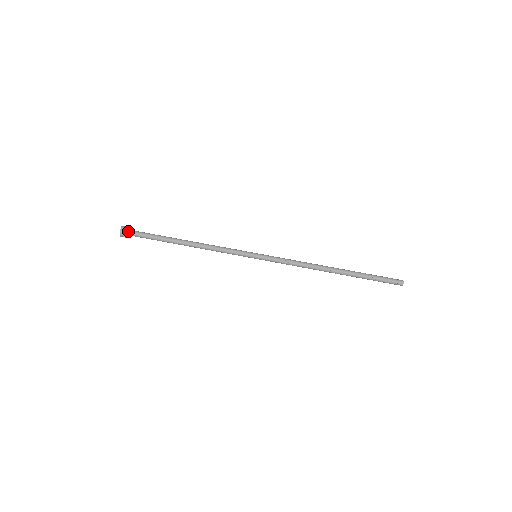
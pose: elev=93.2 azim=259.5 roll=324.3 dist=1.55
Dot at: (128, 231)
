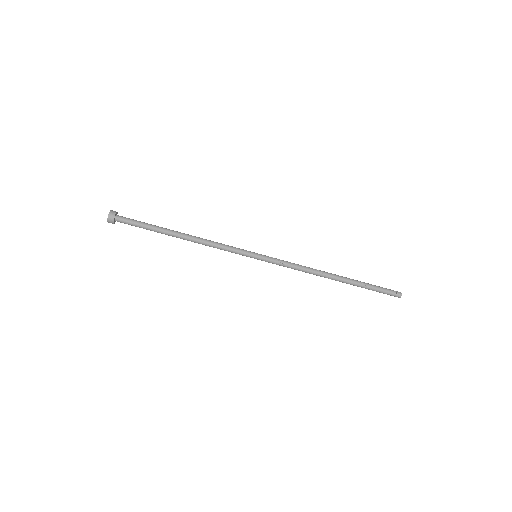
Dot at: (116, 220)
